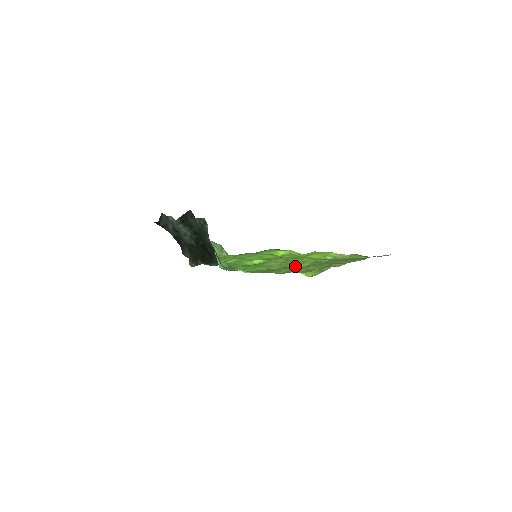
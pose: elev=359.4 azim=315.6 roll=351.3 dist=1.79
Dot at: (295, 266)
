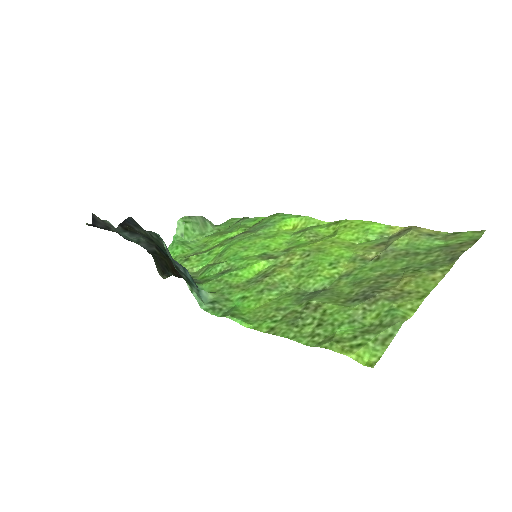
Dot at: (324, 280)
